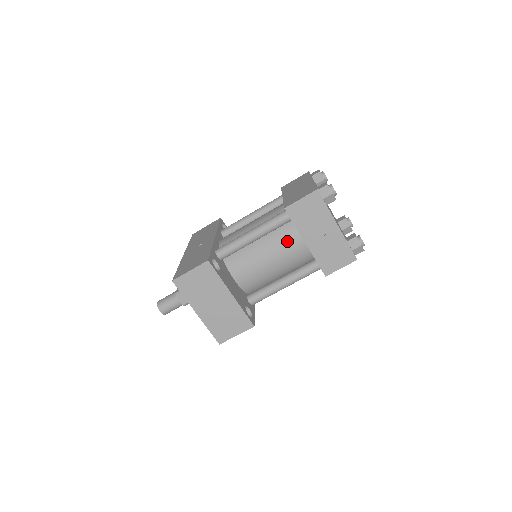
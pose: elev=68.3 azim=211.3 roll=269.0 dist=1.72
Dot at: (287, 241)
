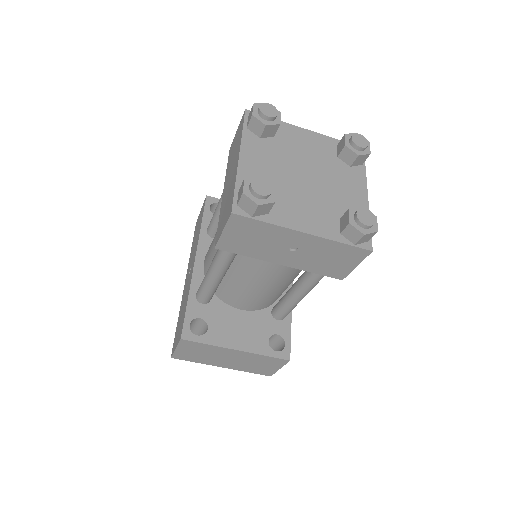
Dot at: (260, 262)
